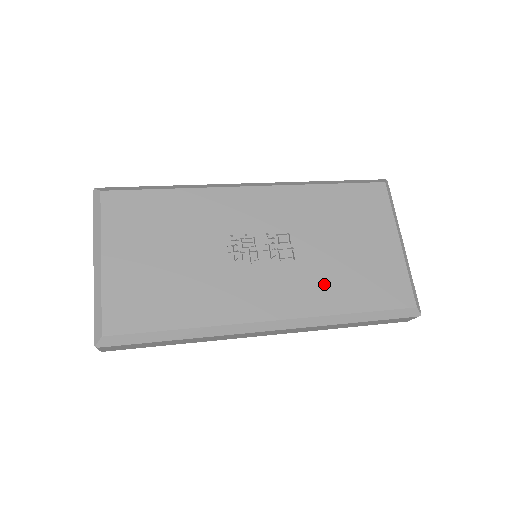
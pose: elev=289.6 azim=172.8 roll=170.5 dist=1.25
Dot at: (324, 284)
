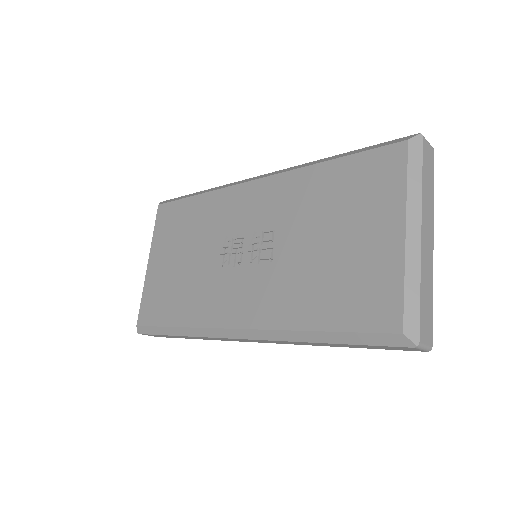
Dot at: (293, 291)
